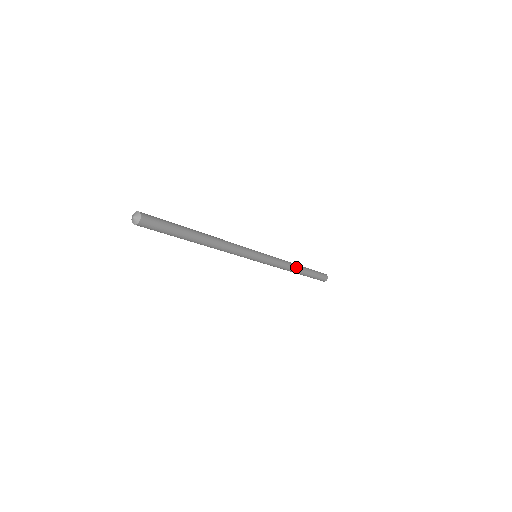
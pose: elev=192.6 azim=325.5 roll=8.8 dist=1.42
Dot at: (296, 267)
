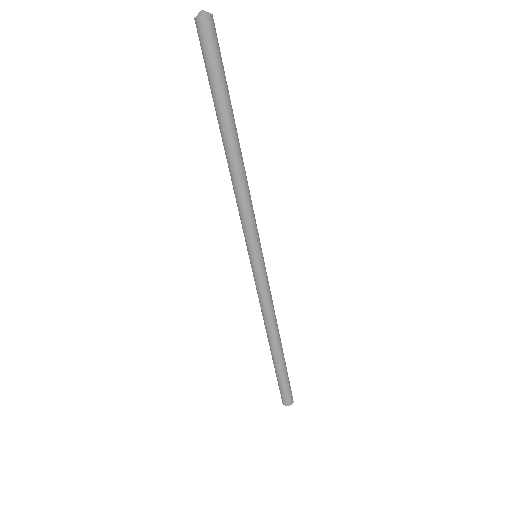
Dot at: (277, 335)
